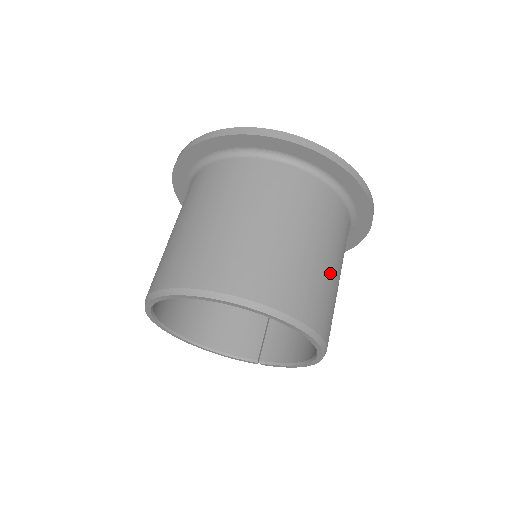
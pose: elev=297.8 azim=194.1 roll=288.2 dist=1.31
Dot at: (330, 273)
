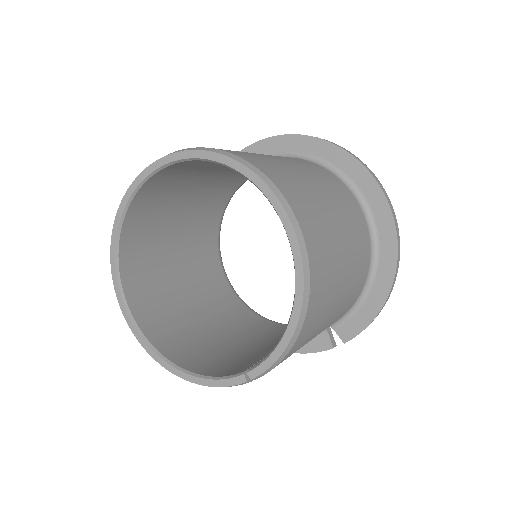
Dot at: (310, 185)
